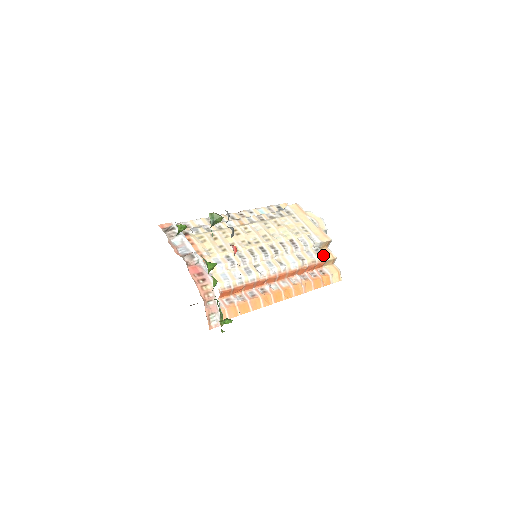
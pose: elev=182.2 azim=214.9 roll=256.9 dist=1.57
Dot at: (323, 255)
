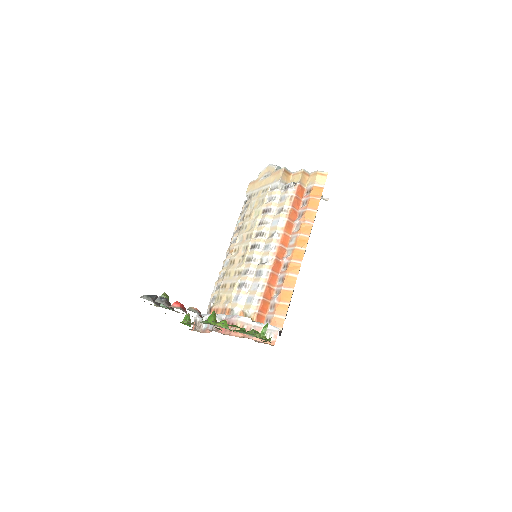
Dot at: (291, 184)
